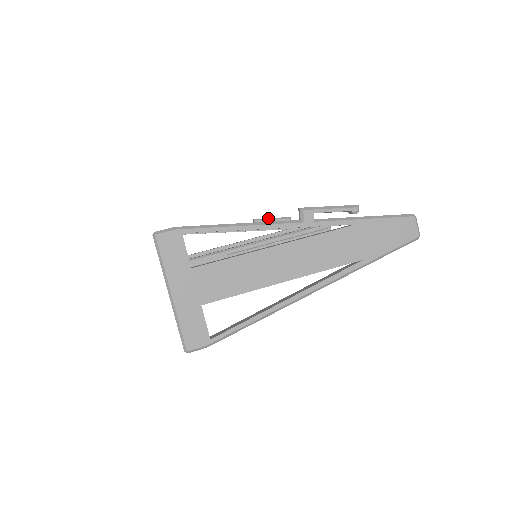
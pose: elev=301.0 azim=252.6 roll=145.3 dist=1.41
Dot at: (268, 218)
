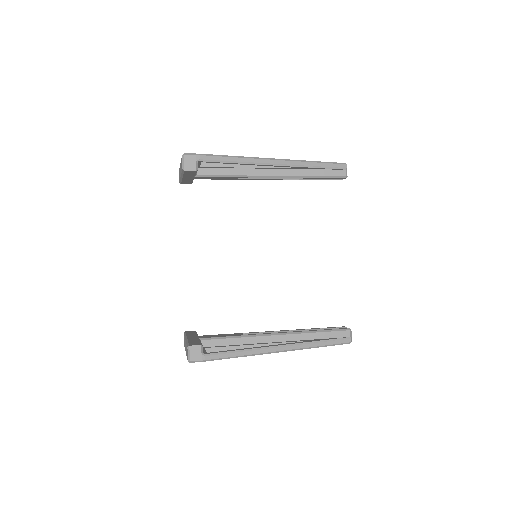
Dot at: occluded
